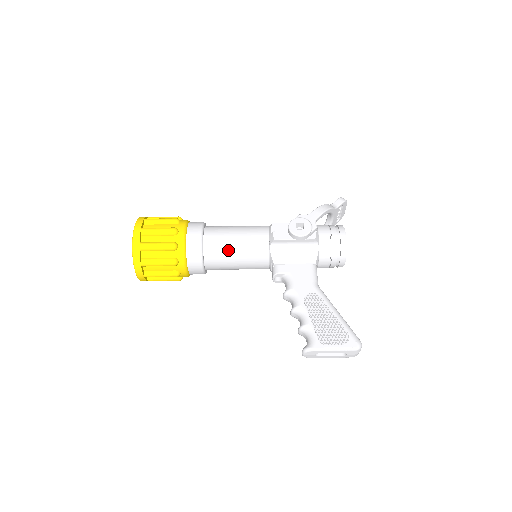
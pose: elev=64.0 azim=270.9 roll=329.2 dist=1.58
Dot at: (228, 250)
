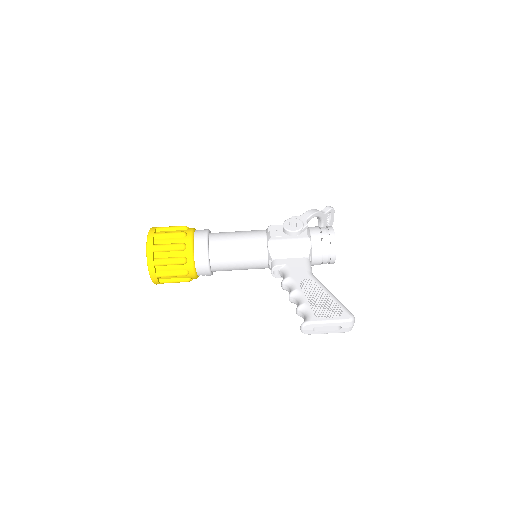
Dot at: (231, 249)
